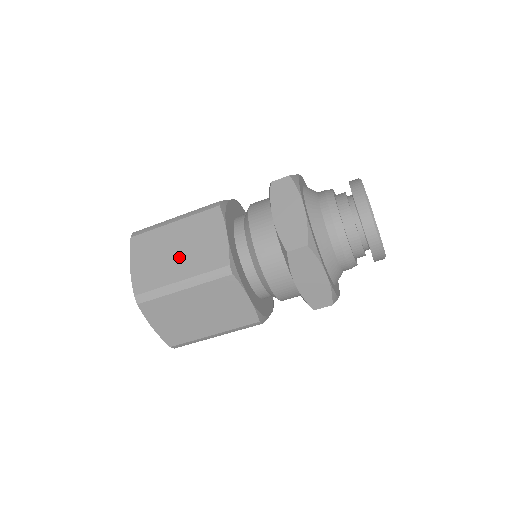
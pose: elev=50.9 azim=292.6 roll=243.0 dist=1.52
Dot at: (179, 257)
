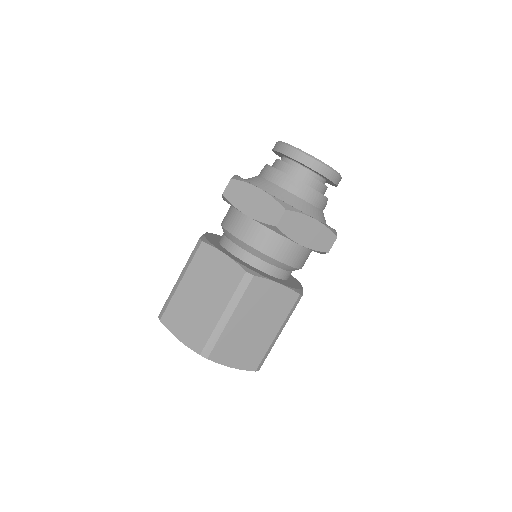
Dot at: occluded
